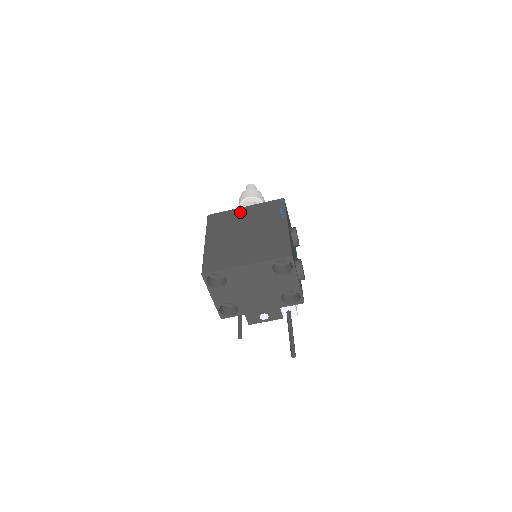
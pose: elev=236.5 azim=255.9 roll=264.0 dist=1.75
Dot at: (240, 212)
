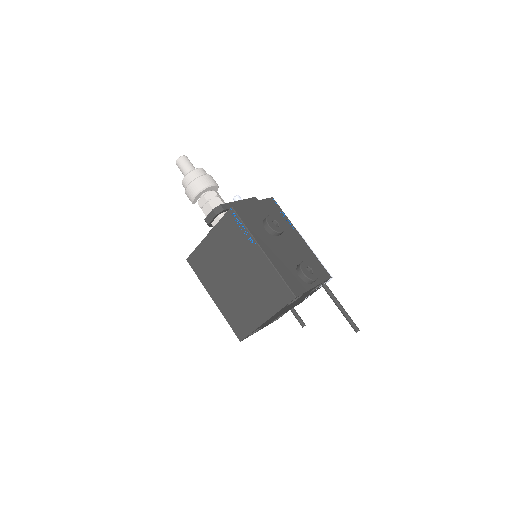
Dot at: (209, 246)
